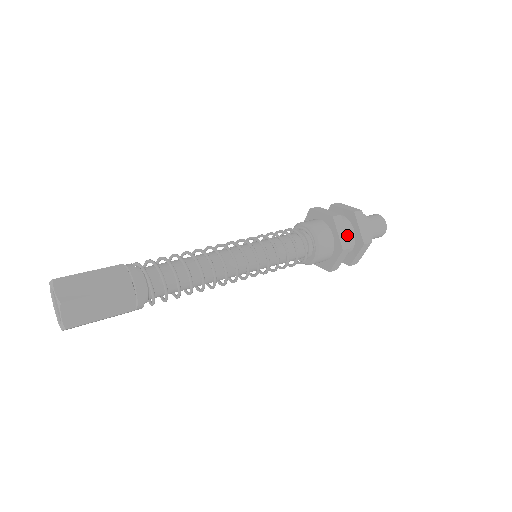
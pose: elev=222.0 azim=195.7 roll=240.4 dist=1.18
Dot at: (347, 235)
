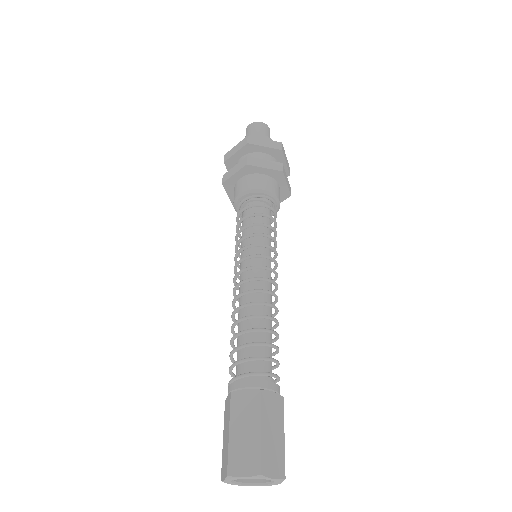
Dot at: occluded
